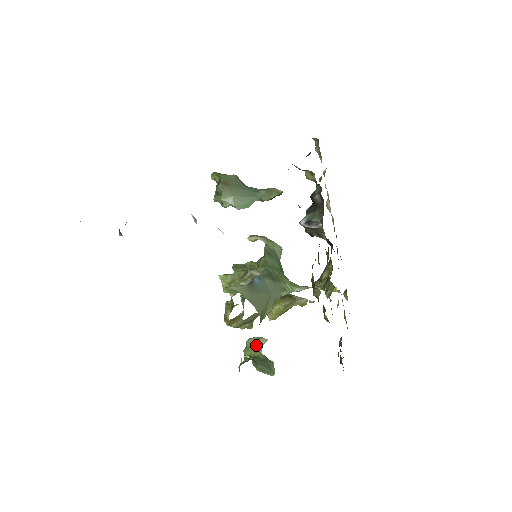
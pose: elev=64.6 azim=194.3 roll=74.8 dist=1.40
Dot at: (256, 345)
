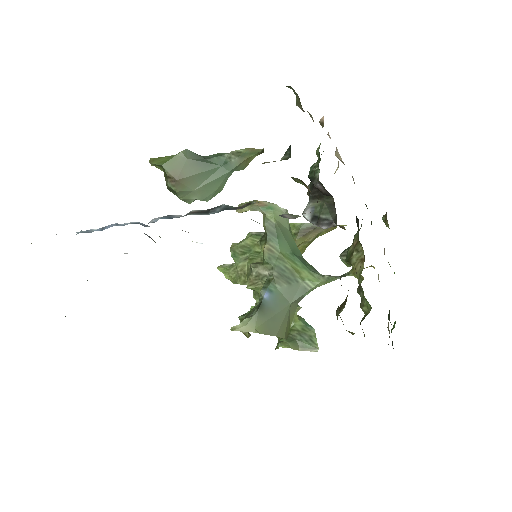
Dot at: occluded
